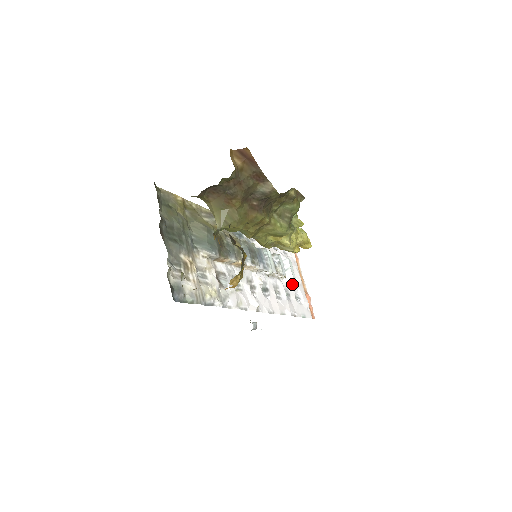
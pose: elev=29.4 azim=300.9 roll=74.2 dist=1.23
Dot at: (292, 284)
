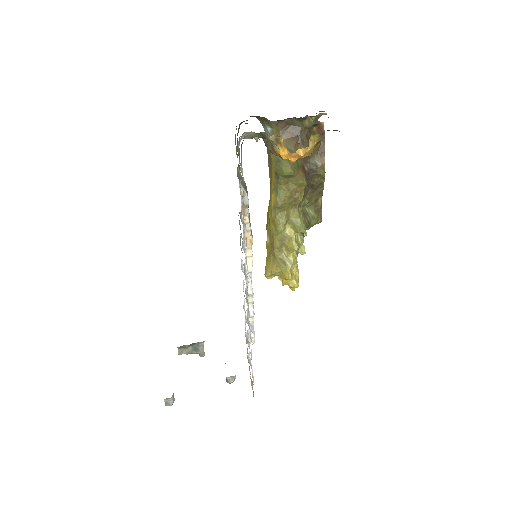
Dot at: occluded
